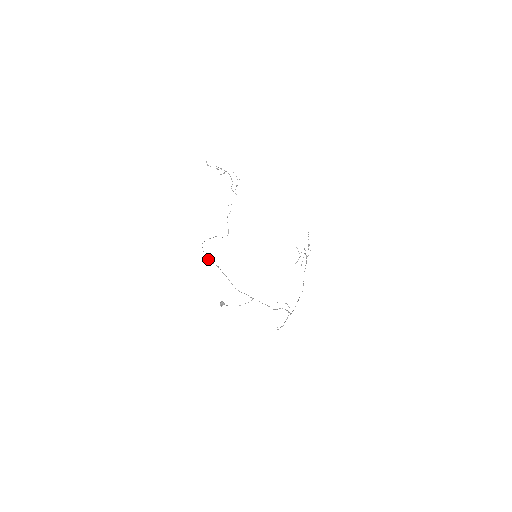
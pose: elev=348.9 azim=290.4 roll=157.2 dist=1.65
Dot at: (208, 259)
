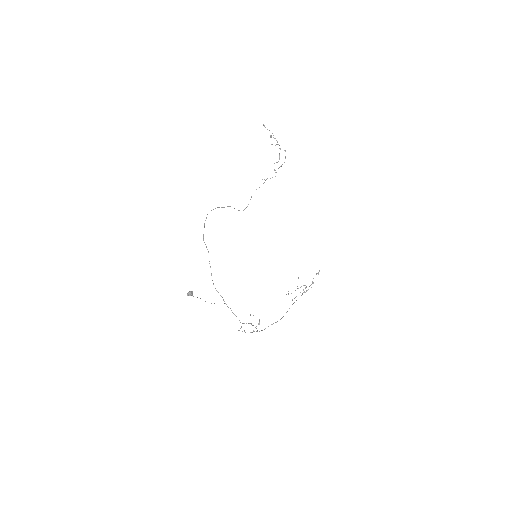
Dot at: (203, 236)
